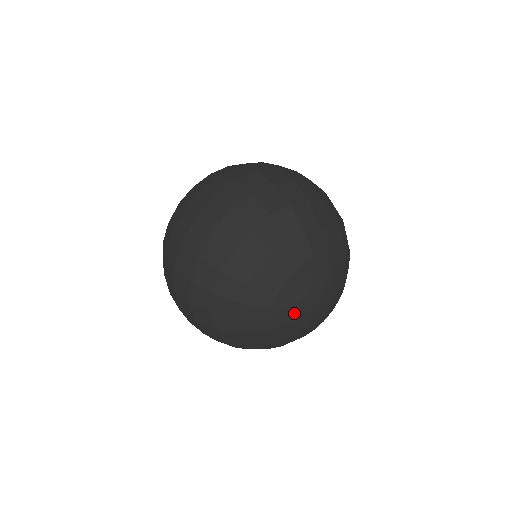
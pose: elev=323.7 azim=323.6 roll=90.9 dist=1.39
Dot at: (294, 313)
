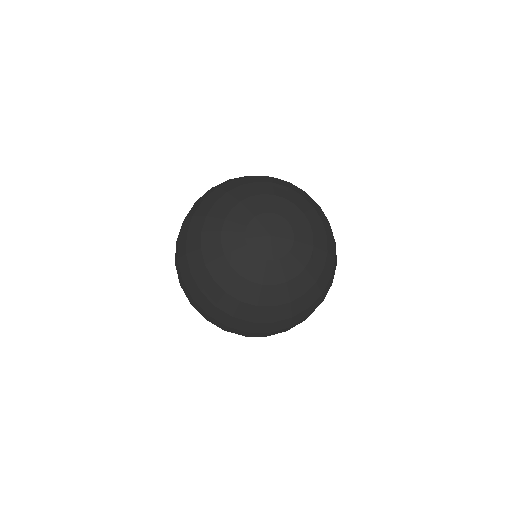
Dot at: (243, 236)
